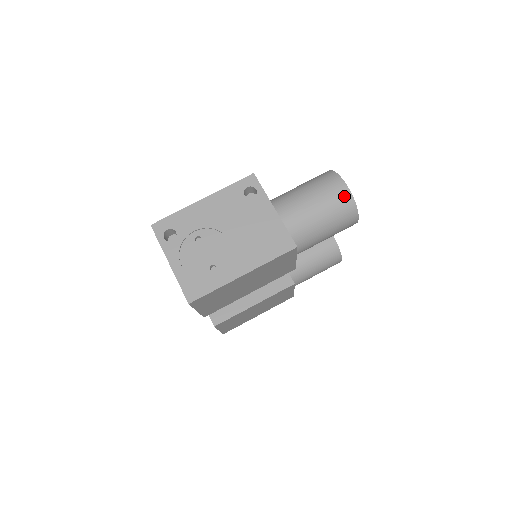
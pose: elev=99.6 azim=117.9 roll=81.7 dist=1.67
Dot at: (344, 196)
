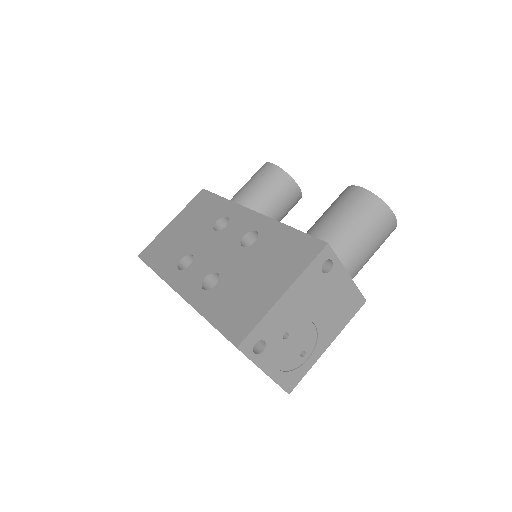
Dot at: (392, 228)
